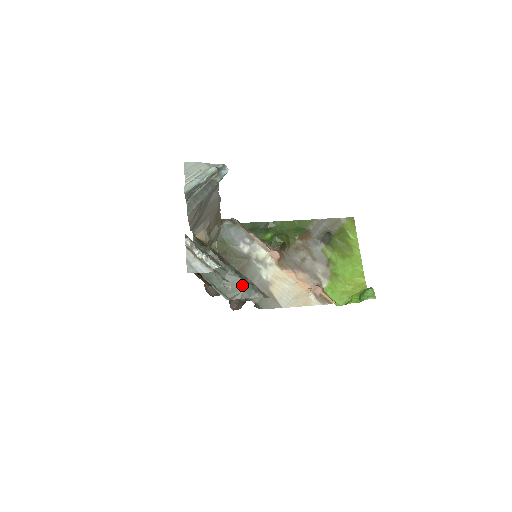
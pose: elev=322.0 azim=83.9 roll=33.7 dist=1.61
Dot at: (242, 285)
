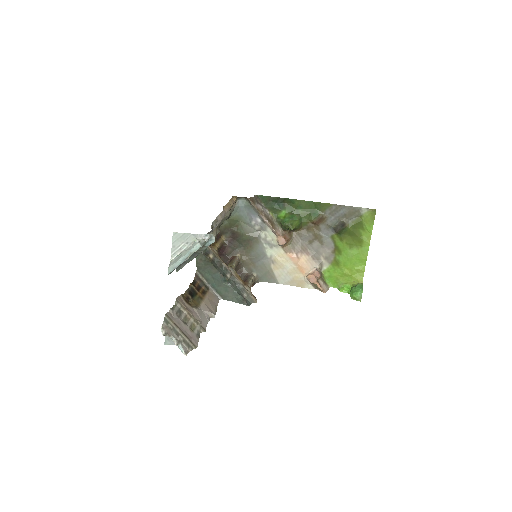
Dot at: (233, 293)
